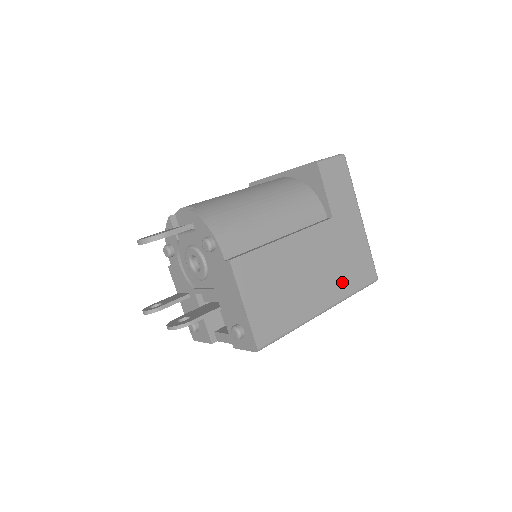
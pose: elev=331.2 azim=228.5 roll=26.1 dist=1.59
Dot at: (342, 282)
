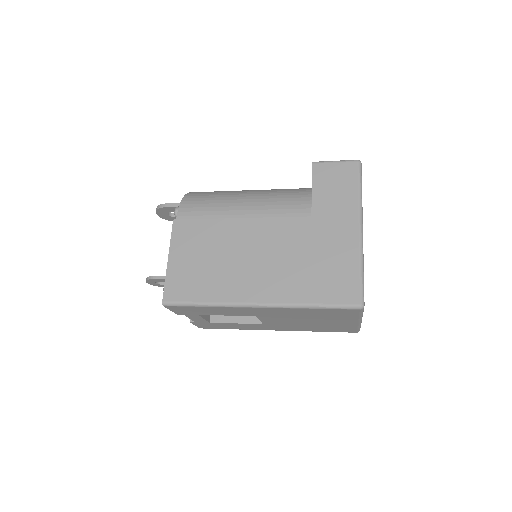
Dot at: (296, 285)
